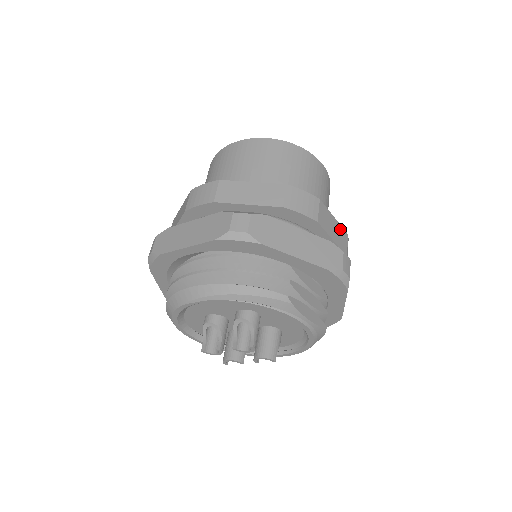
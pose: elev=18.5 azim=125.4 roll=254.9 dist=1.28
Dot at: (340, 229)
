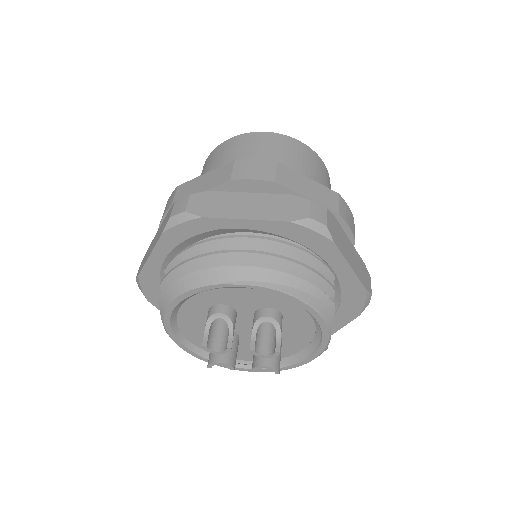
Dot at: occluded
